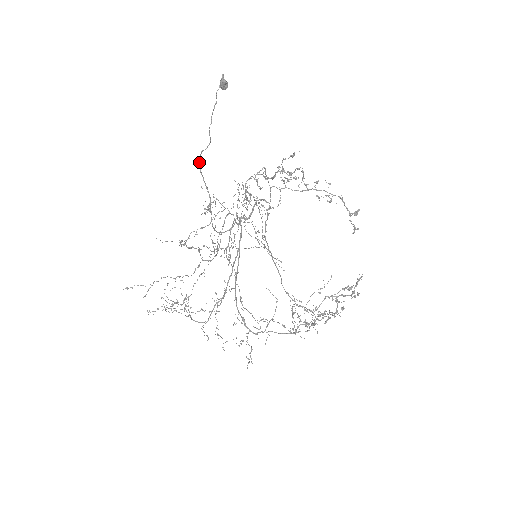
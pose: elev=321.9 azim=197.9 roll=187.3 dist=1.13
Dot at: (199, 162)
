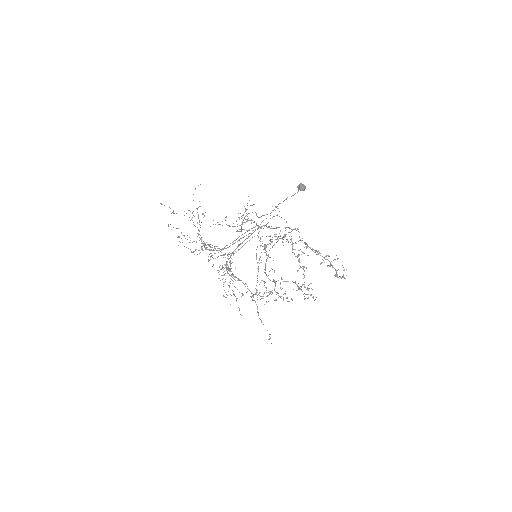
Dot at: occluded
